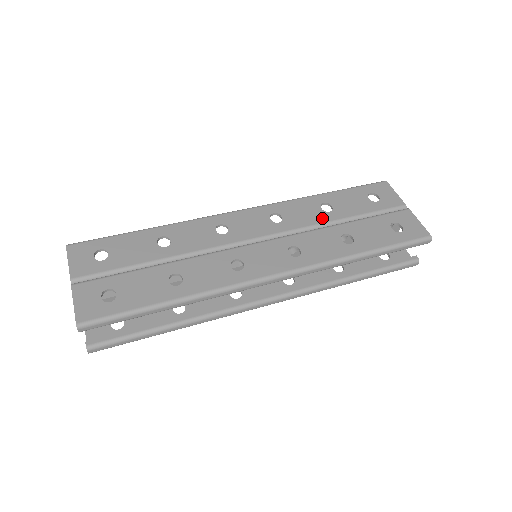
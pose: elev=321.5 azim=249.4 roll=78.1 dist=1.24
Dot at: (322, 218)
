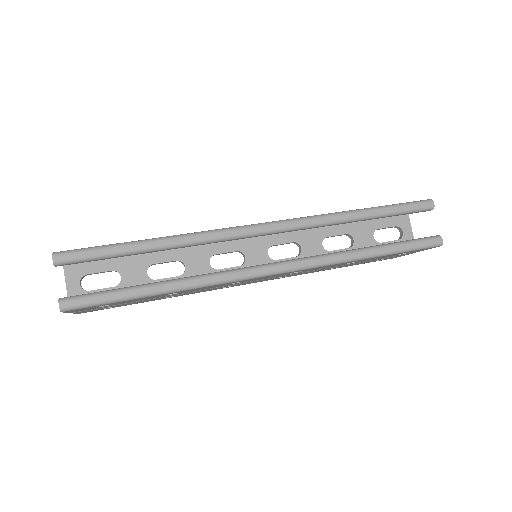
Dot at: occluded
